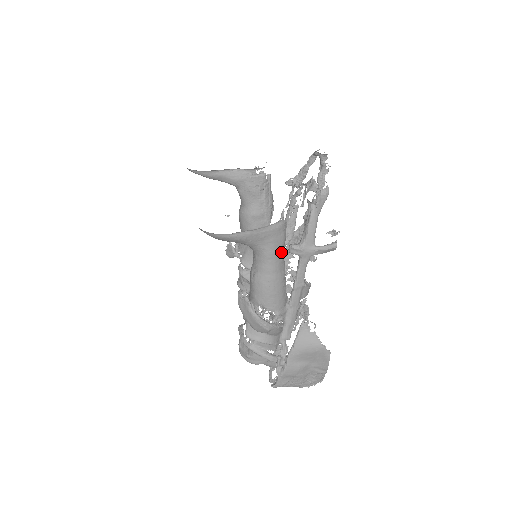
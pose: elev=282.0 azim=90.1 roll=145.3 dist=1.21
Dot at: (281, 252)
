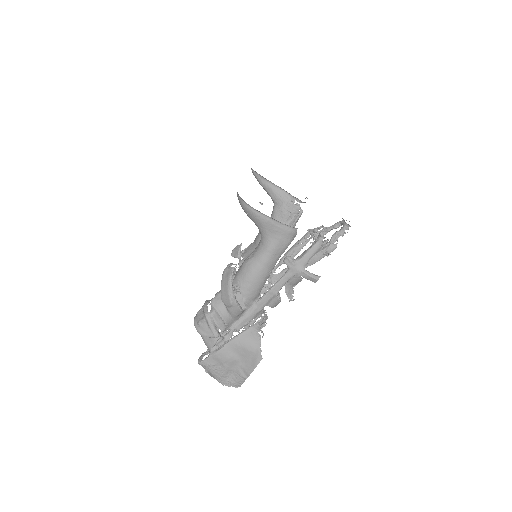
Dot at: (279, 254)
